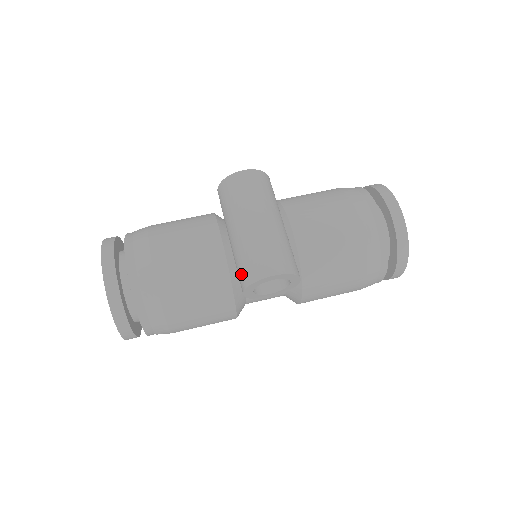
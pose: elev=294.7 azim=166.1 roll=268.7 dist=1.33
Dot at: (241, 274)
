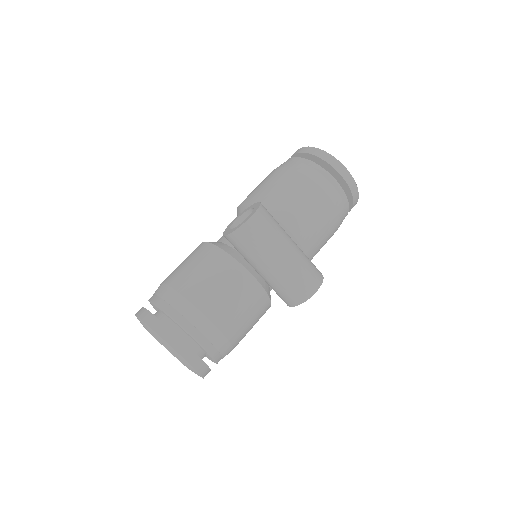
Dot at: (287, 298)
